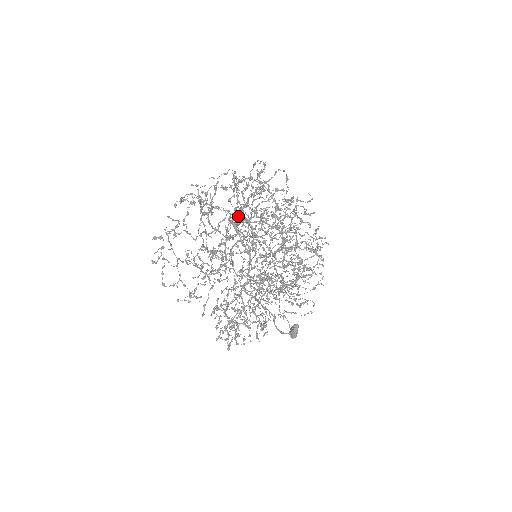
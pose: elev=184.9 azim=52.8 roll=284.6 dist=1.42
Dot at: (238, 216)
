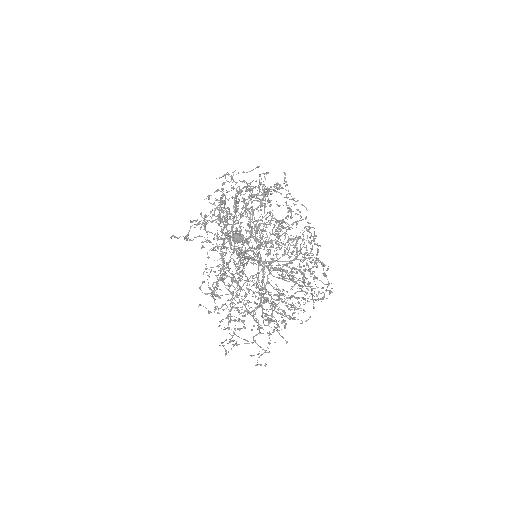
Dot at: (212, 222)
